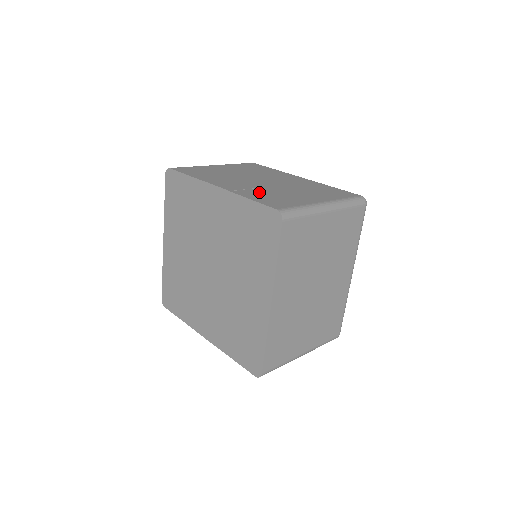
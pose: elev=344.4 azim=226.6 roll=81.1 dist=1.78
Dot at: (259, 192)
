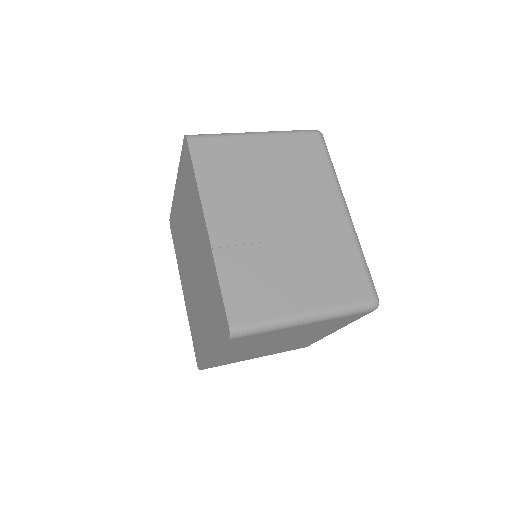
Dot at: (247, 260)
